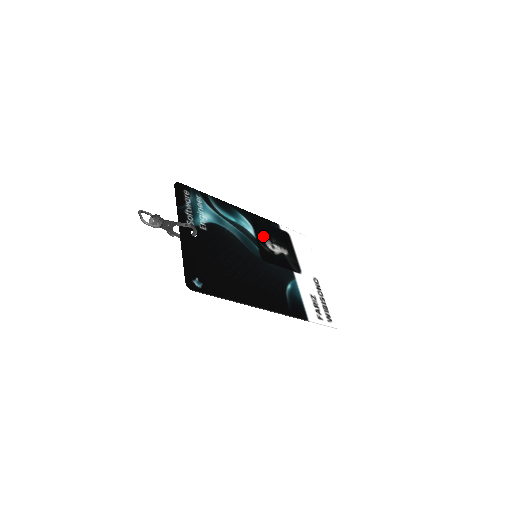
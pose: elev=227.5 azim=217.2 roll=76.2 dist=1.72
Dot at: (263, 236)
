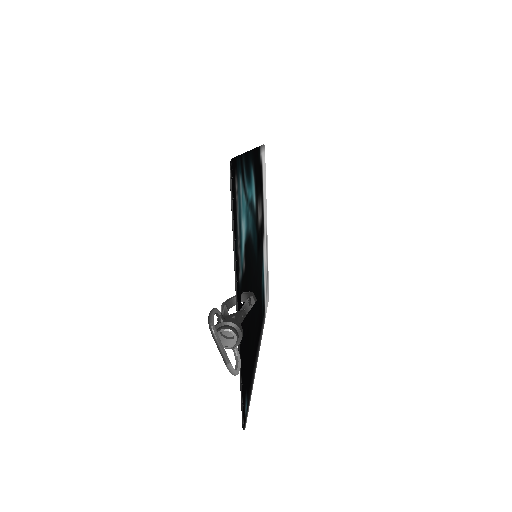
Dot at: (257, 198)
